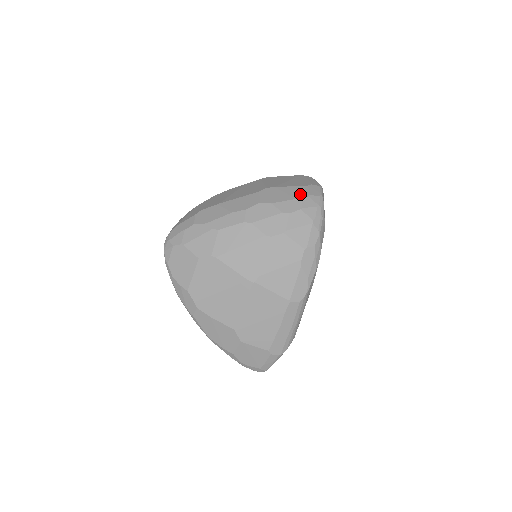
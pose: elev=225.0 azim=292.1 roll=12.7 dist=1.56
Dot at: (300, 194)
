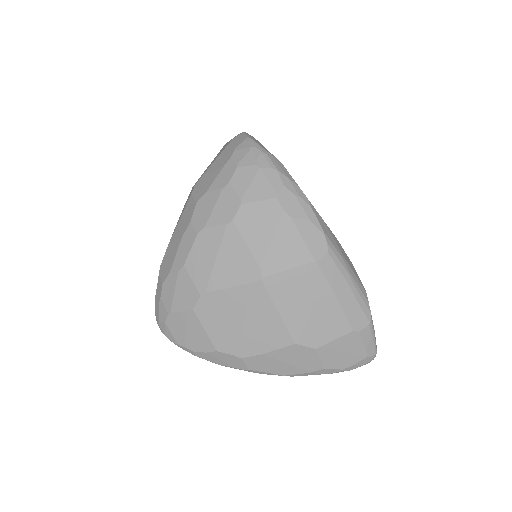
Dot at: (226, 157)
